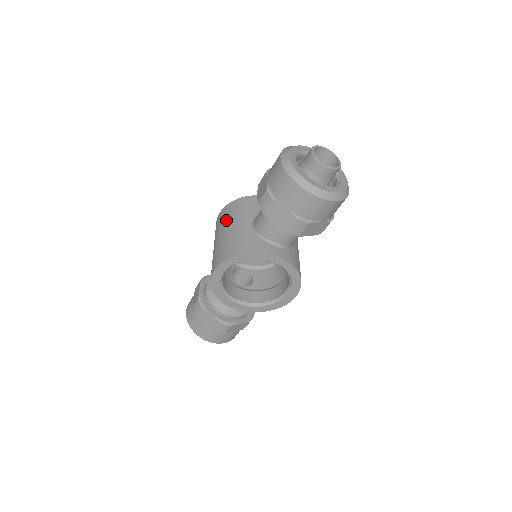
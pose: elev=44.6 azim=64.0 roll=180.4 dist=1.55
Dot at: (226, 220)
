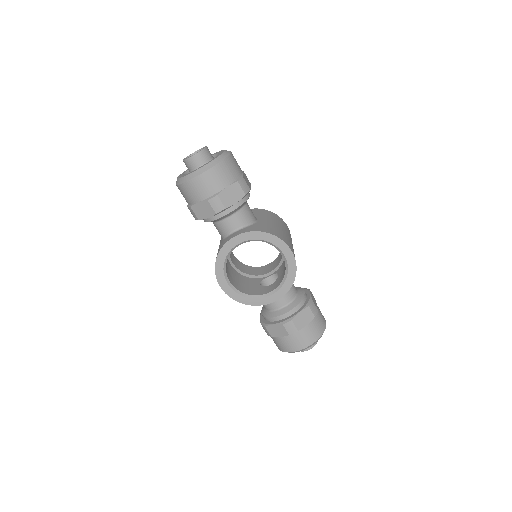
Dot at: occluded
